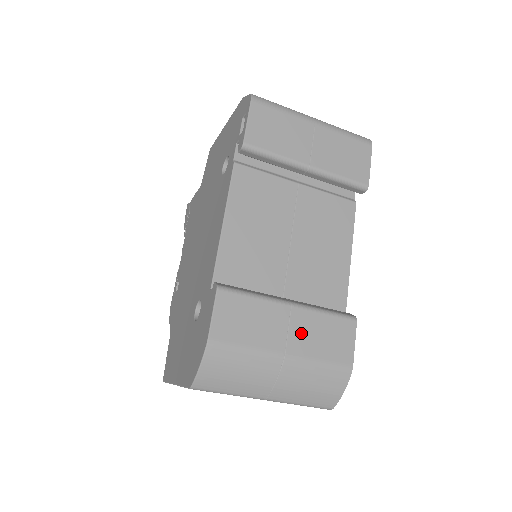
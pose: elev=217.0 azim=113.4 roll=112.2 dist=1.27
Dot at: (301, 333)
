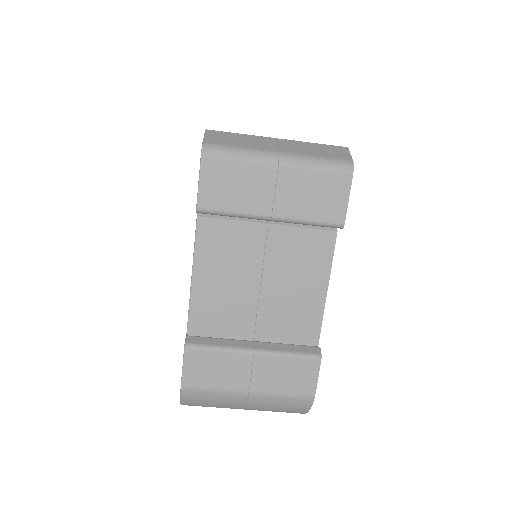
Dot at: (264, 374)
